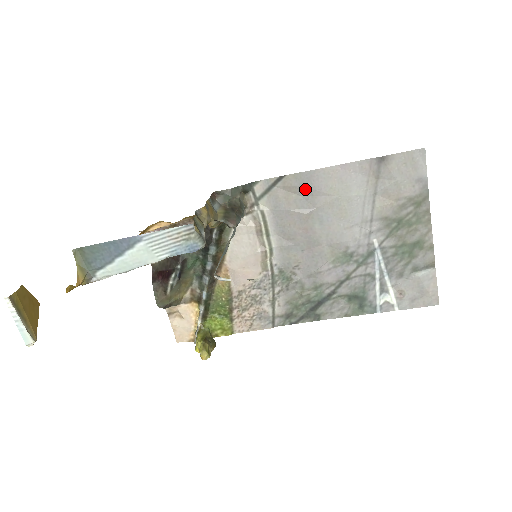
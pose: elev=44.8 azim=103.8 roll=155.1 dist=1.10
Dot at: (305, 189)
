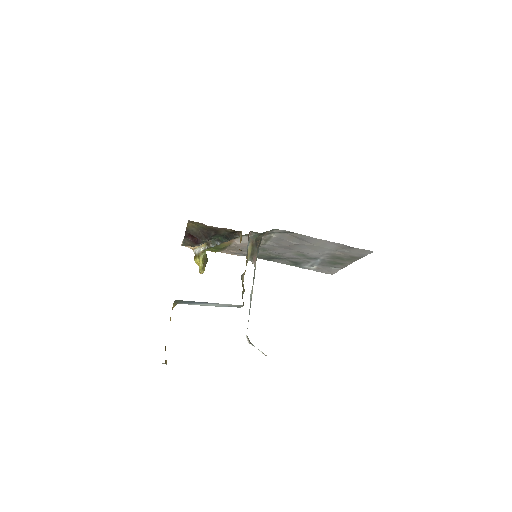
Dot at: (302, 239)
